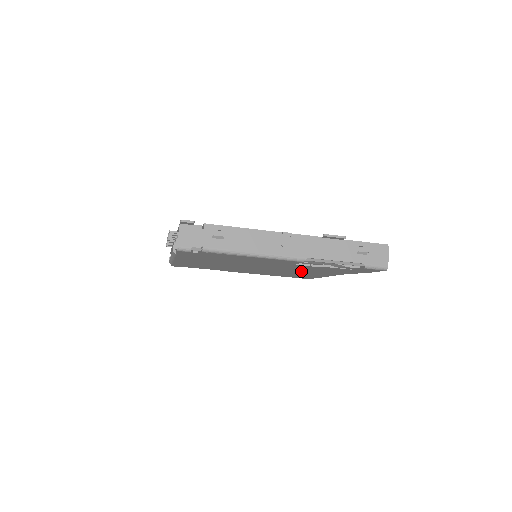
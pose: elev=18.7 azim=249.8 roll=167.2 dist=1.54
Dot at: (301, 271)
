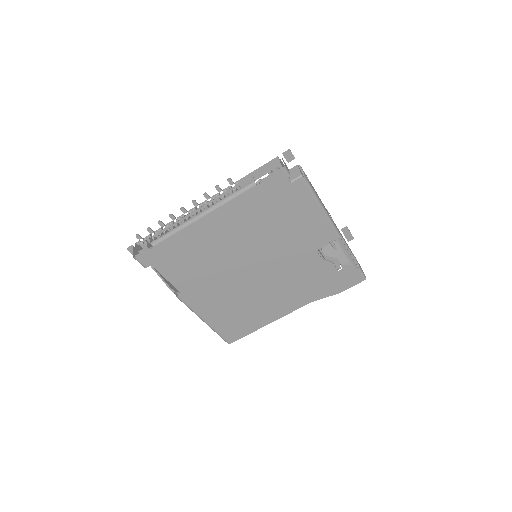
Dot at: (280, 289)
